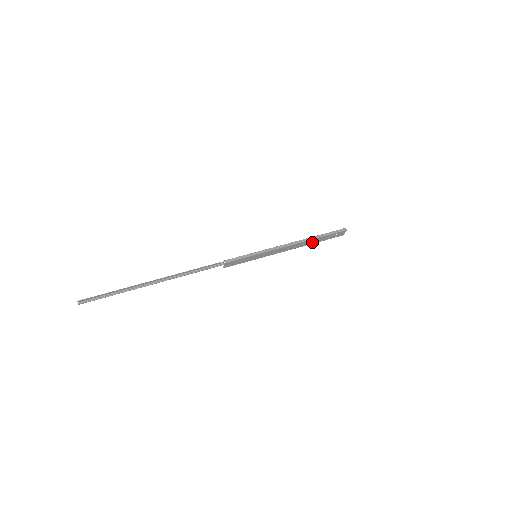
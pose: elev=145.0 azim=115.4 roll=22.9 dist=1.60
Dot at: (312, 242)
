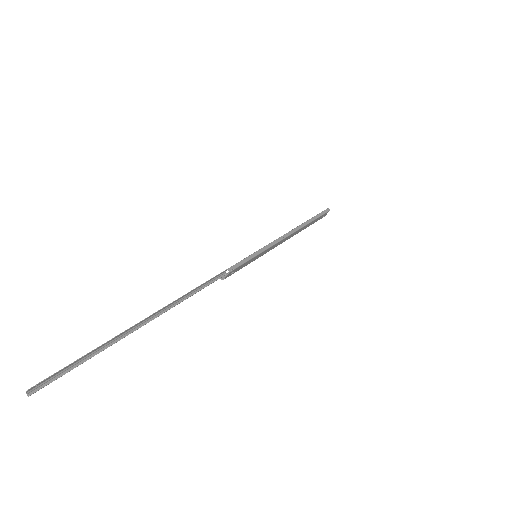
Dot at: (302, 229)
